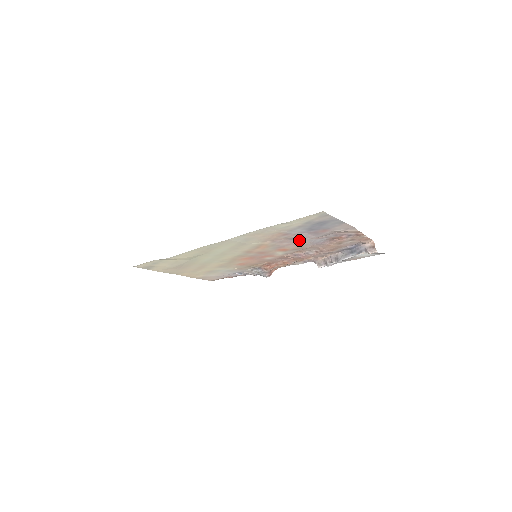
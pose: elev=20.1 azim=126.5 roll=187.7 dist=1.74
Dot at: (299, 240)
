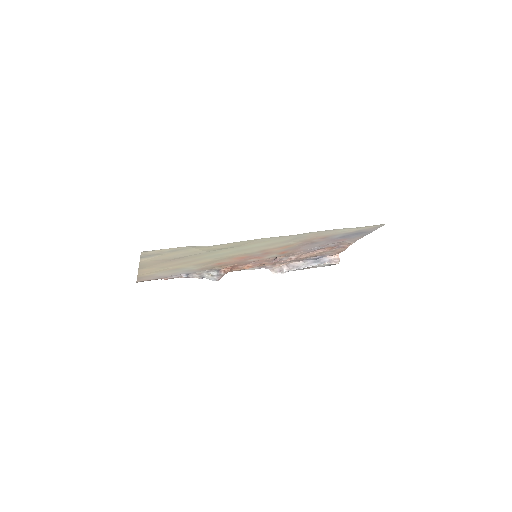
Dot at: (311, 245)
